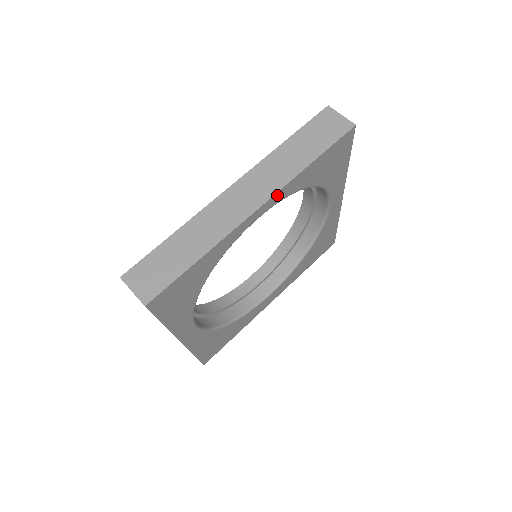
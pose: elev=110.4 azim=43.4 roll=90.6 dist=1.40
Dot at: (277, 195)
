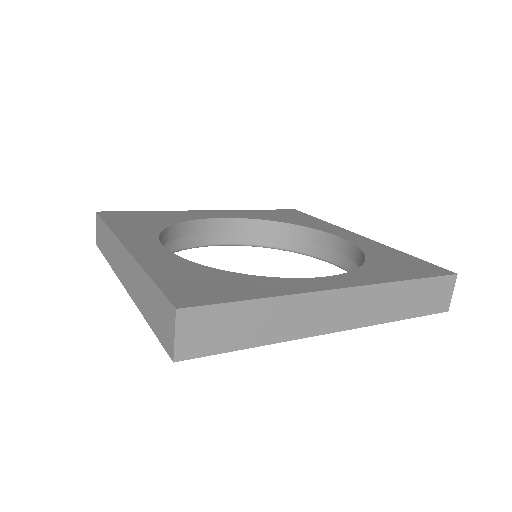
Dot at: (356, 325)
